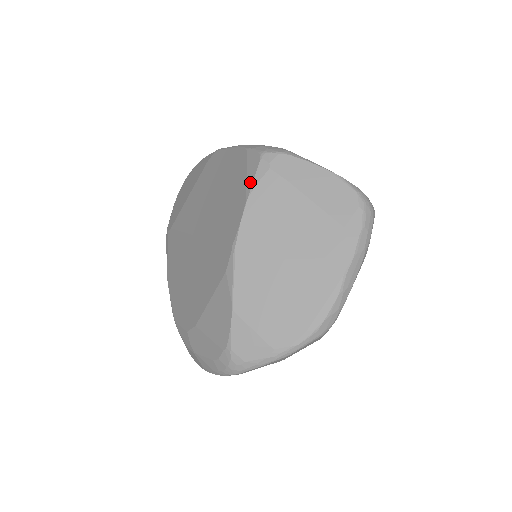
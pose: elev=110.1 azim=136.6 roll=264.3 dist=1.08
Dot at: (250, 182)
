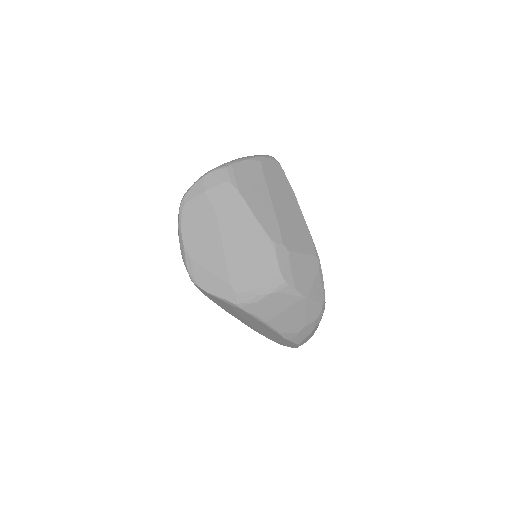
Dot at: occluded
